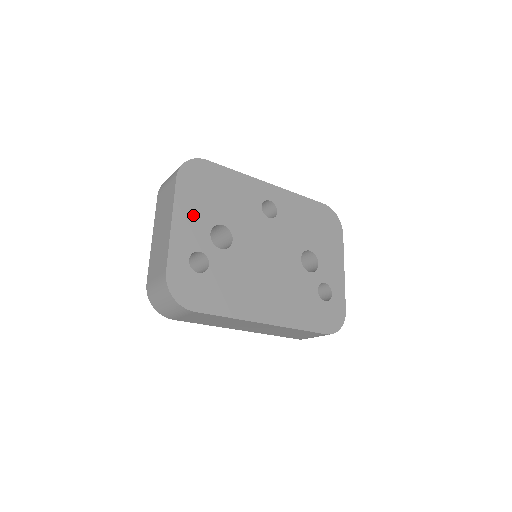
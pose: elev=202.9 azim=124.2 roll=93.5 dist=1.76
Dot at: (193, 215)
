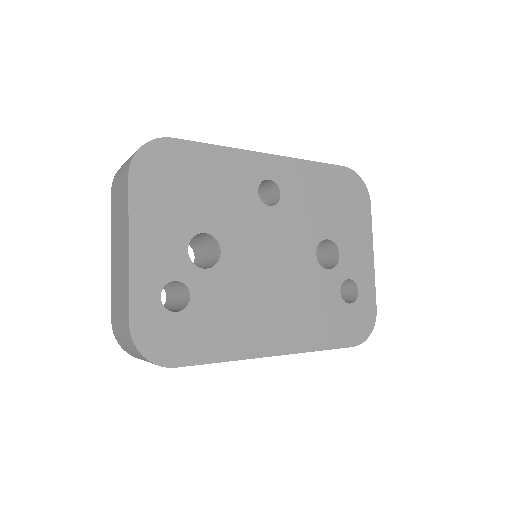
Dot at: (160, 229)
